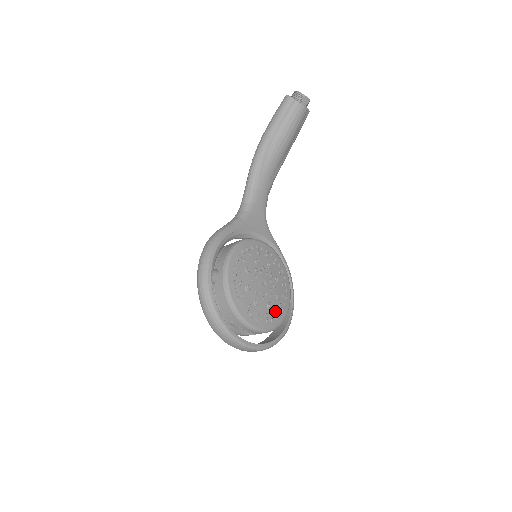
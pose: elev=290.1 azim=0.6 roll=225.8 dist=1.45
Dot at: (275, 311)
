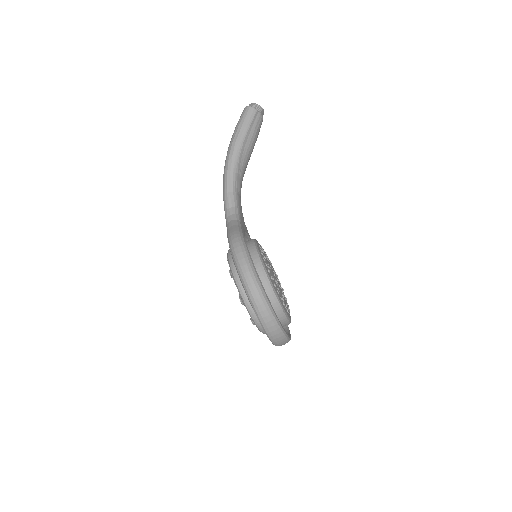
Dot at: occluded
